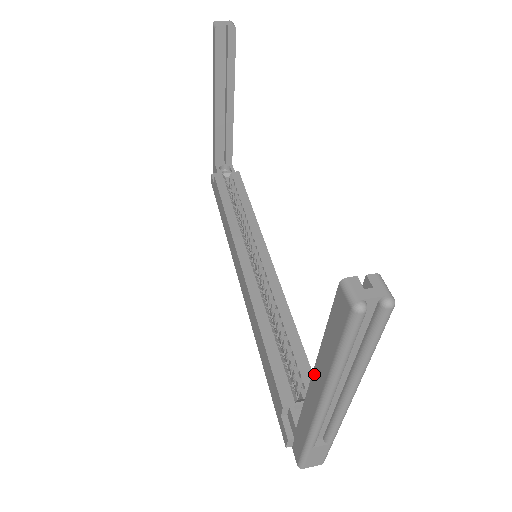
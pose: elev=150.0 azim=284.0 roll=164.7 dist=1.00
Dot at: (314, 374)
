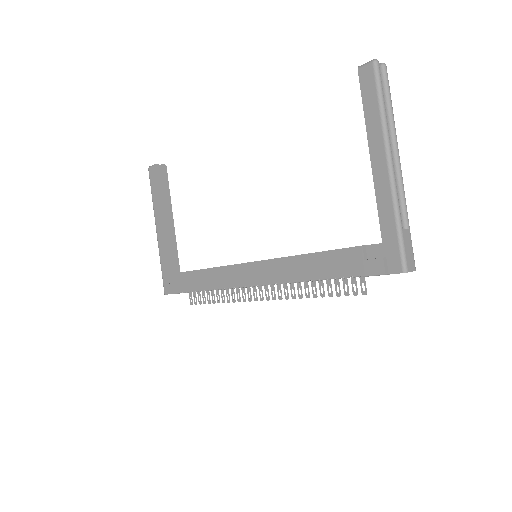
Dot at: (372, 154)
